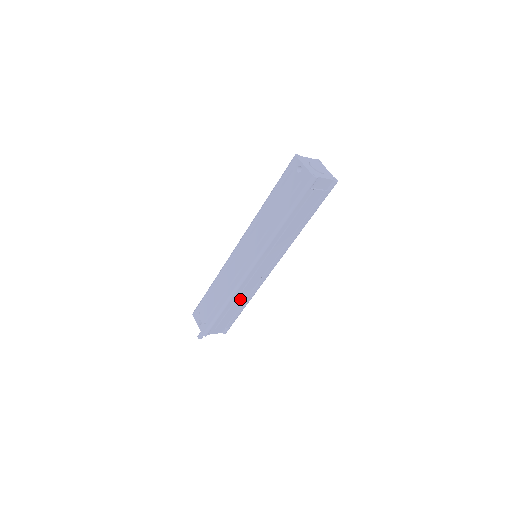
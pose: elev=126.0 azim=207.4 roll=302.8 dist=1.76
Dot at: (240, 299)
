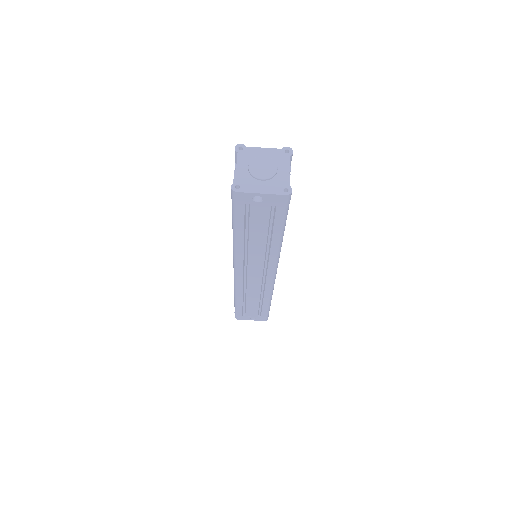
Dot at: occluded
